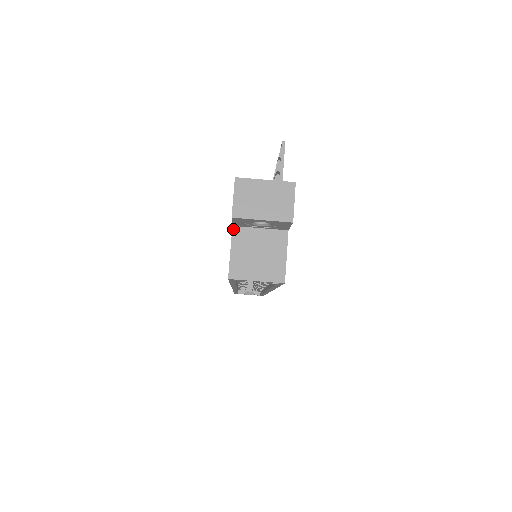
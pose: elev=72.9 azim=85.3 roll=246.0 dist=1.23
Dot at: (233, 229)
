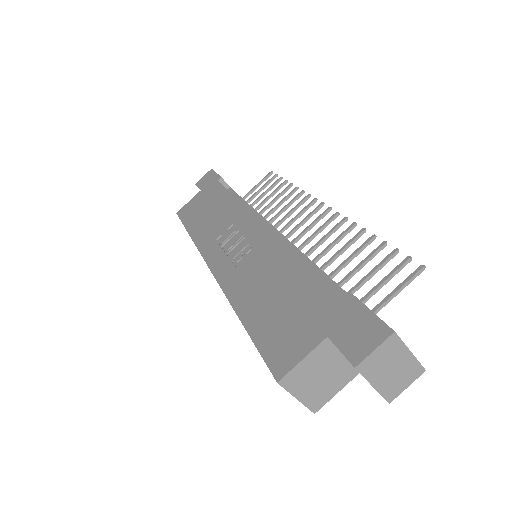
Dot at: (325, 340)
